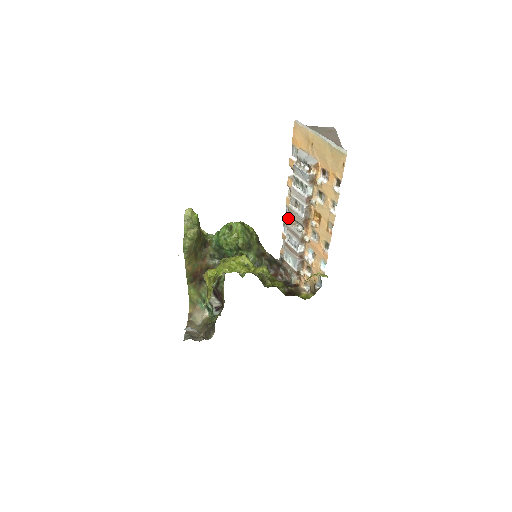
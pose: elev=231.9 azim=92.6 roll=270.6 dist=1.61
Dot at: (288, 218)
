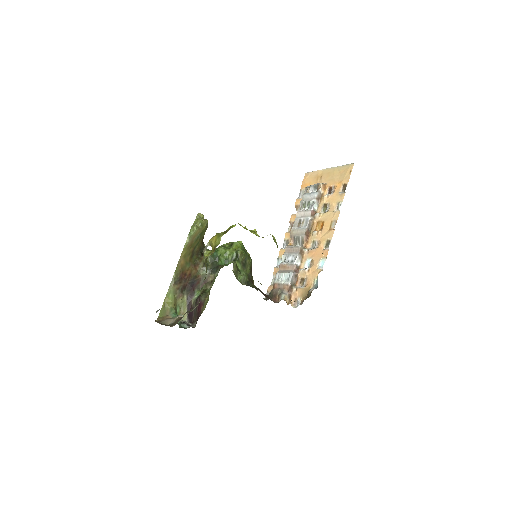
Dot at: occluded
